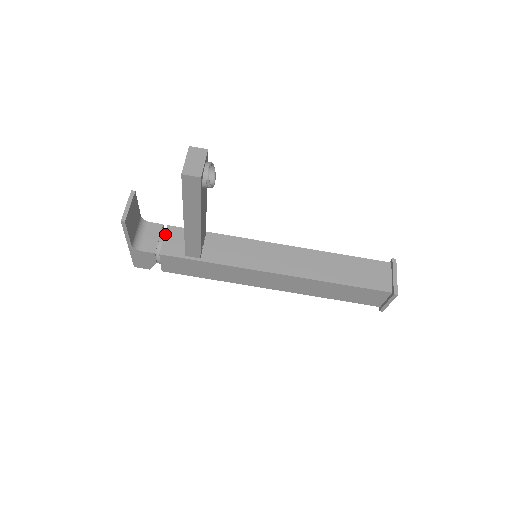
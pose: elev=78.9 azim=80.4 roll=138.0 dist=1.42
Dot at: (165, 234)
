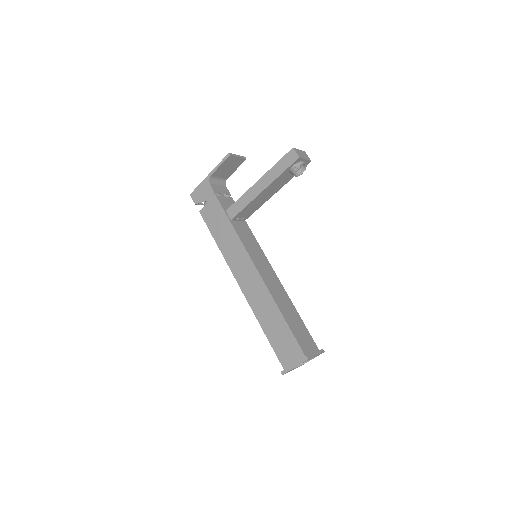
Dot at: (227, 197)
